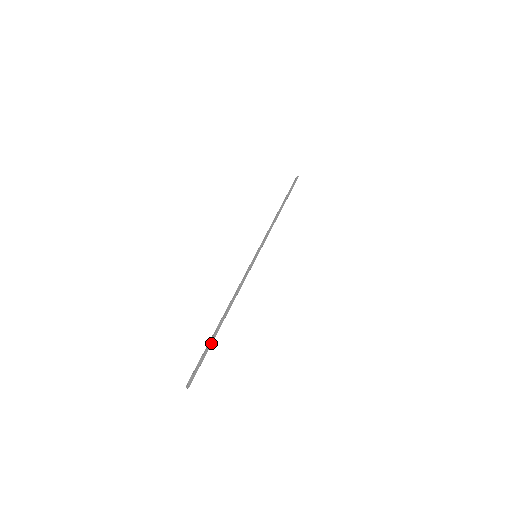
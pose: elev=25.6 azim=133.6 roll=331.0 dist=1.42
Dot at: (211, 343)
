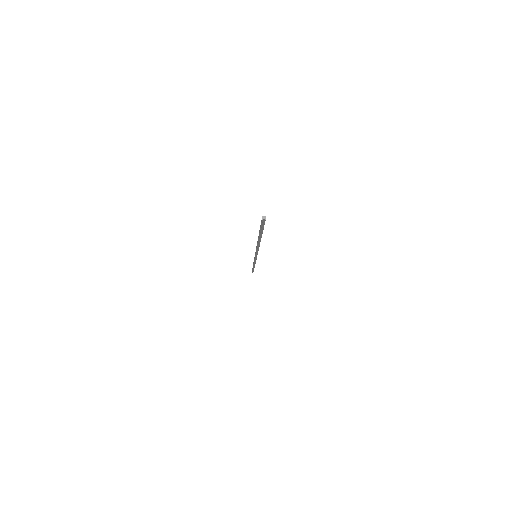
Dot at: (262, 233)
